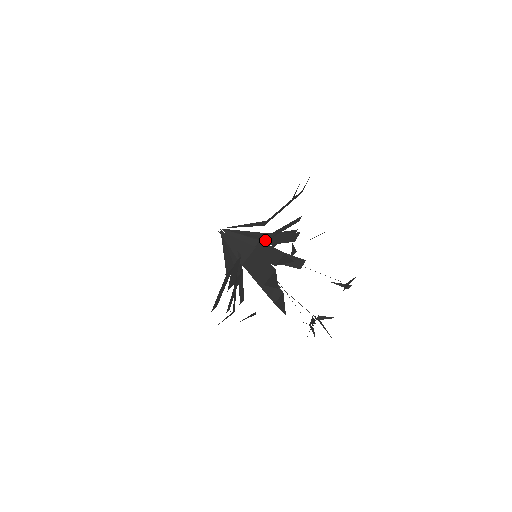
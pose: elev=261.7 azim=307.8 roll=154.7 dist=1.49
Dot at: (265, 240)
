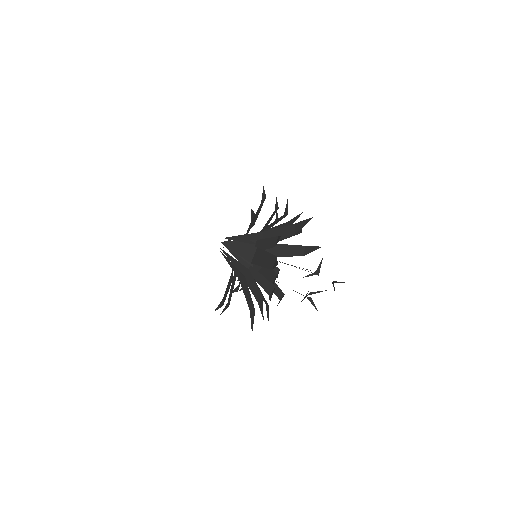
Dot at: (254, 270)
